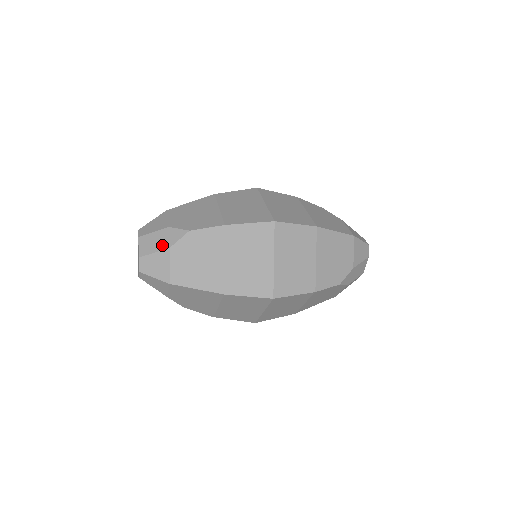
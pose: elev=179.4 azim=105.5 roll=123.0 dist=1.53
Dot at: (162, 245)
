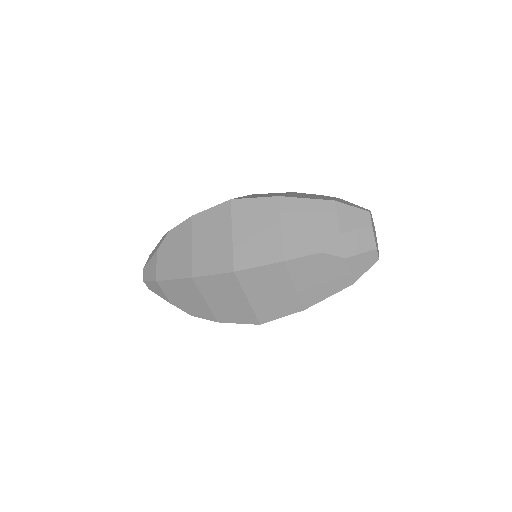
Dot at: (155, 251)
